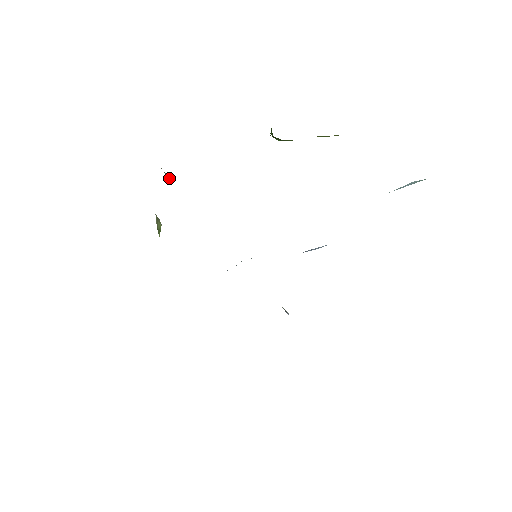
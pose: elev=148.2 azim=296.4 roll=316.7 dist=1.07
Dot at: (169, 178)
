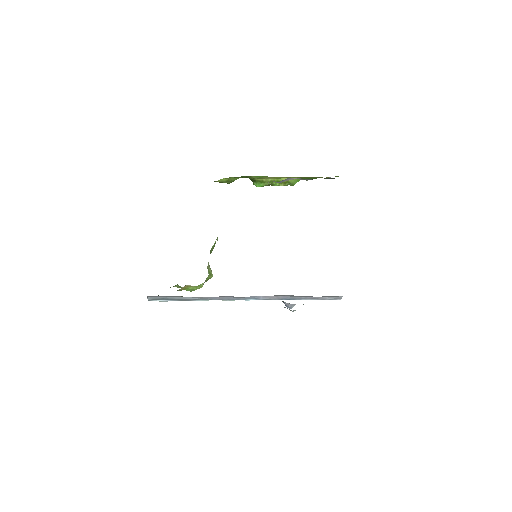
Dot at: occluded
